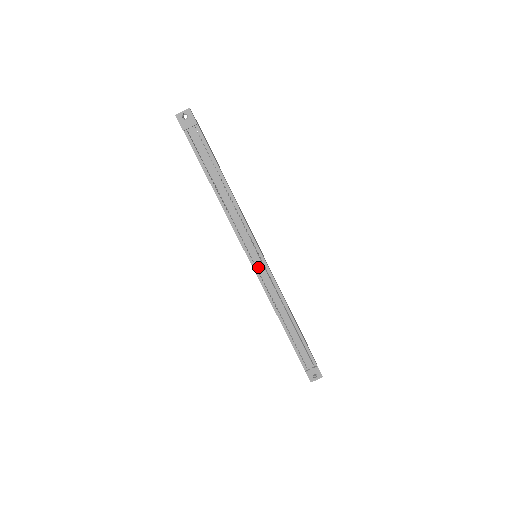
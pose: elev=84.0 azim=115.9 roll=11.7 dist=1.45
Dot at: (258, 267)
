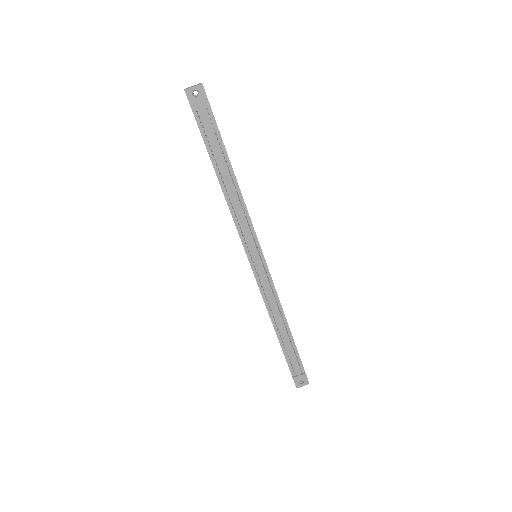
Dot at: (258, 269)
